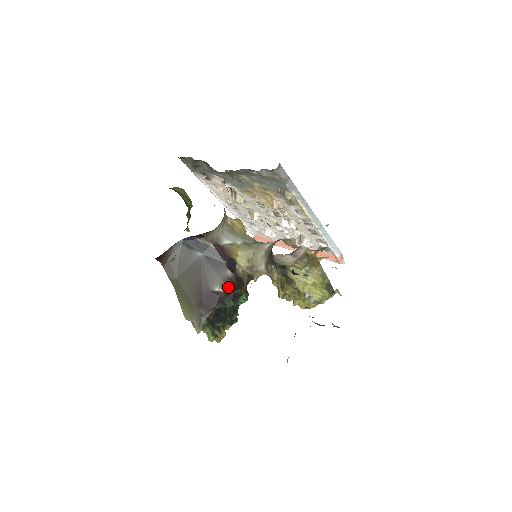
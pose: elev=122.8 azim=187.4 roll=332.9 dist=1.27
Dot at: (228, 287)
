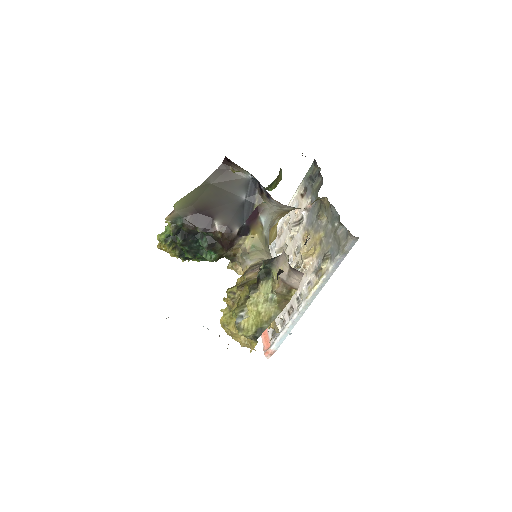
Dot at: (222, 234)
